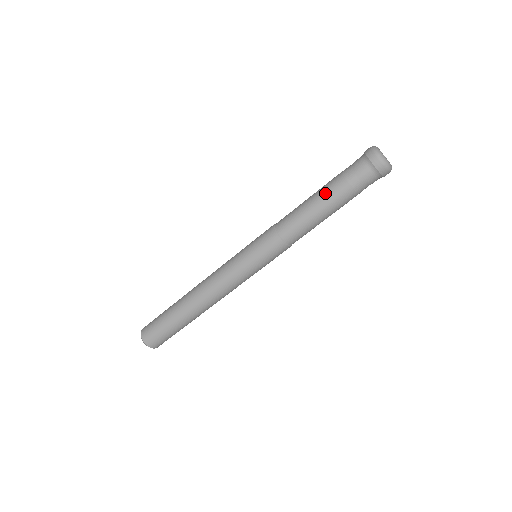
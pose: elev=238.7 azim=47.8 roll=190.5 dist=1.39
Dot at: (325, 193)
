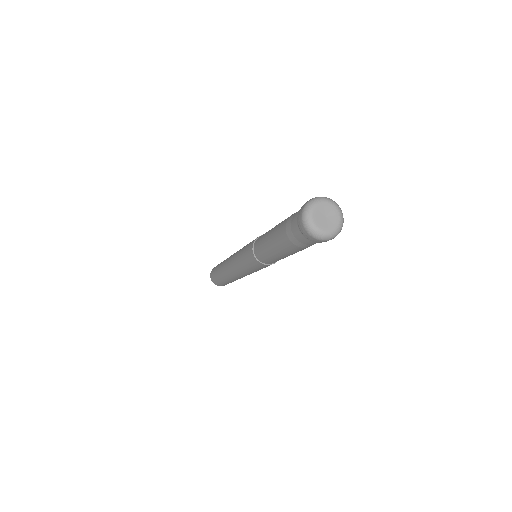
Dot at: (275, 231)
